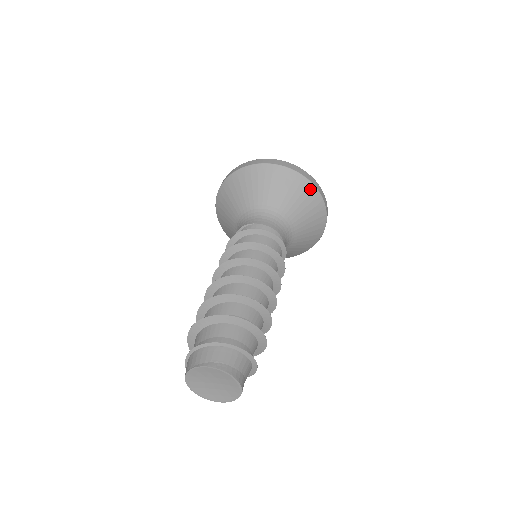
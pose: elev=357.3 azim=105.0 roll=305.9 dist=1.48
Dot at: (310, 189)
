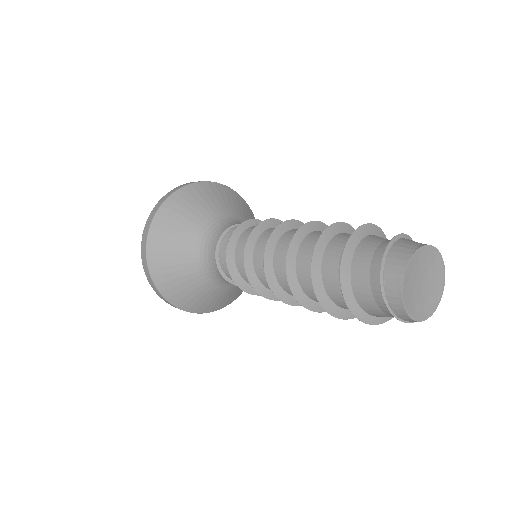
Dot at: occluded
